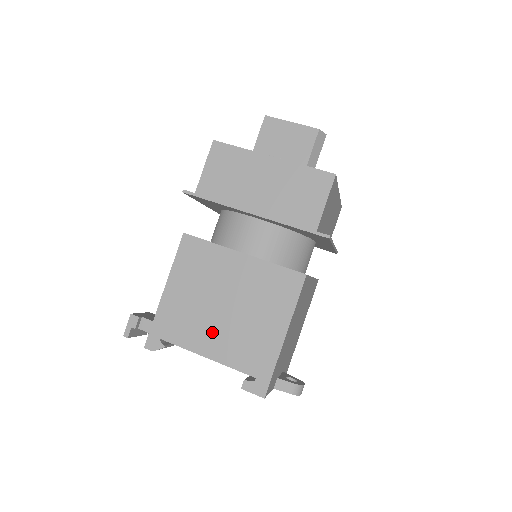
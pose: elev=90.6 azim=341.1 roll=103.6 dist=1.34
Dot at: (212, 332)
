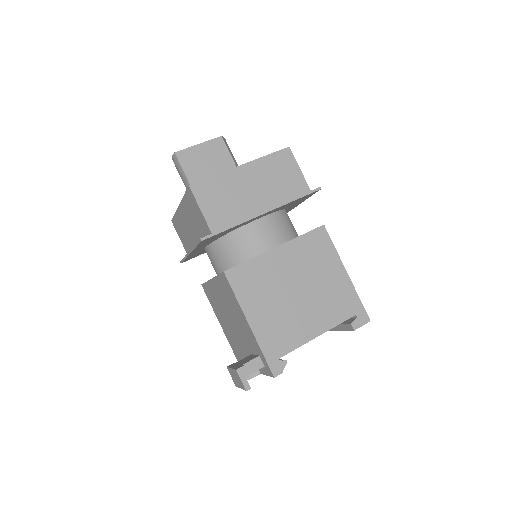
Dot at: (306, 316)
